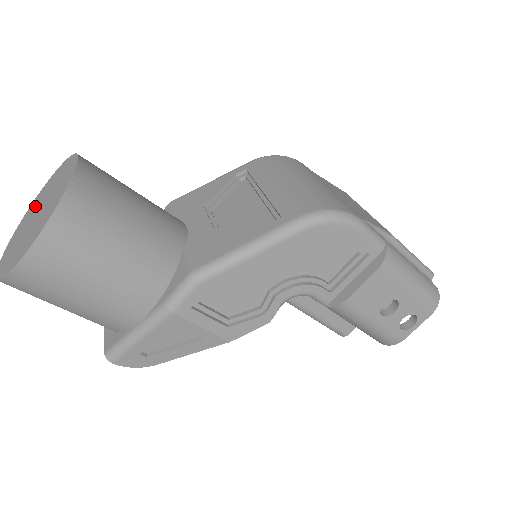
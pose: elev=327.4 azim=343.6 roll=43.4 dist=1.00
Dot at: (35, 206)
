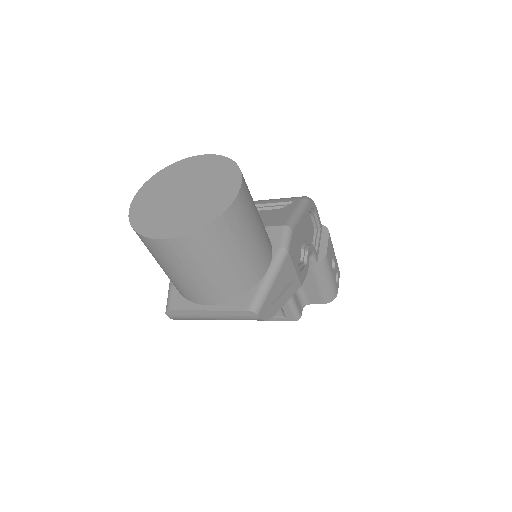
Dot at: (155, 201)
